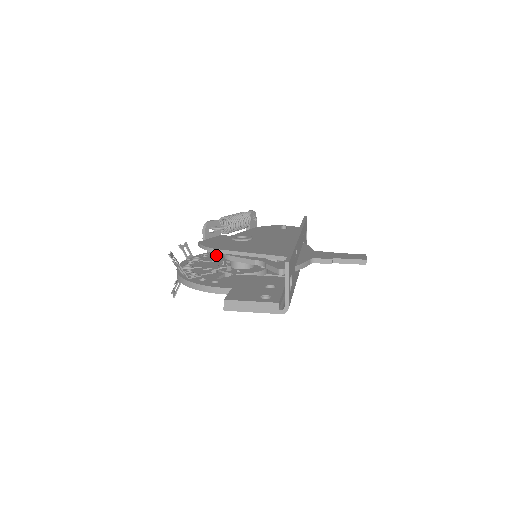
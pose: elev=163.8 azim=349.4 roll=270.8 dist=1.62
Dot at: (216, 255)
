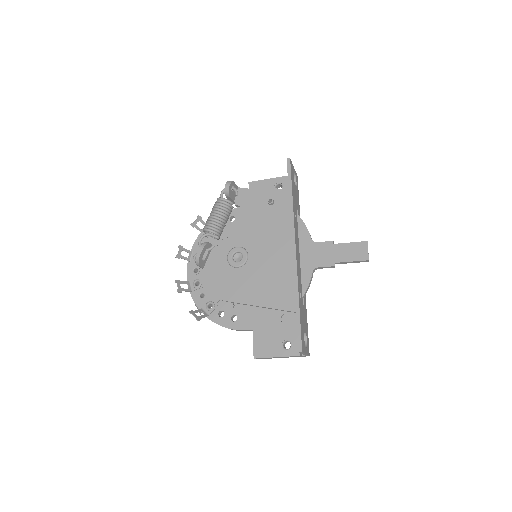
Dot at: (212, 240)
